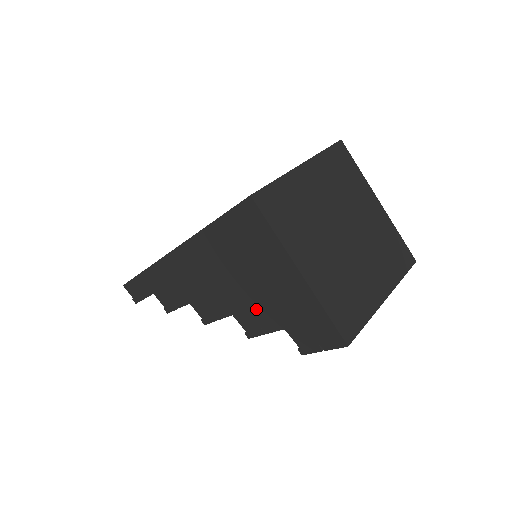
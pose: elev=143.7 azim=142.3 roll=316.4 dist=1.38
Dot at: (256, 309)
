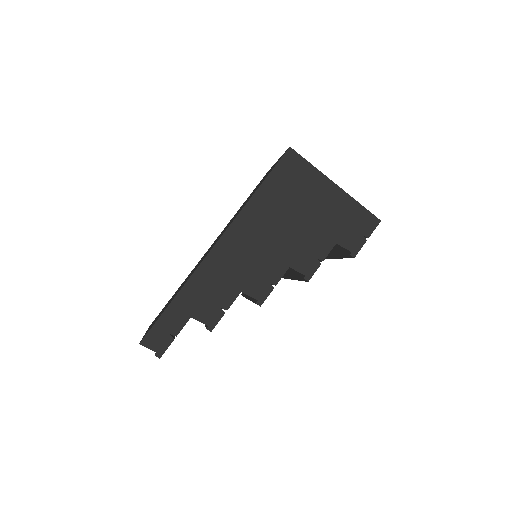
Dot at: (310, 242)
